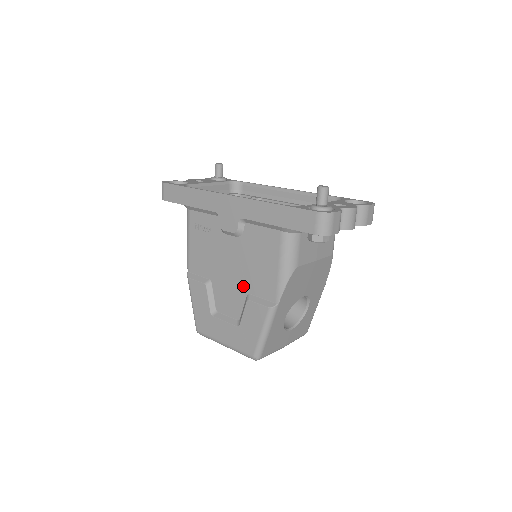
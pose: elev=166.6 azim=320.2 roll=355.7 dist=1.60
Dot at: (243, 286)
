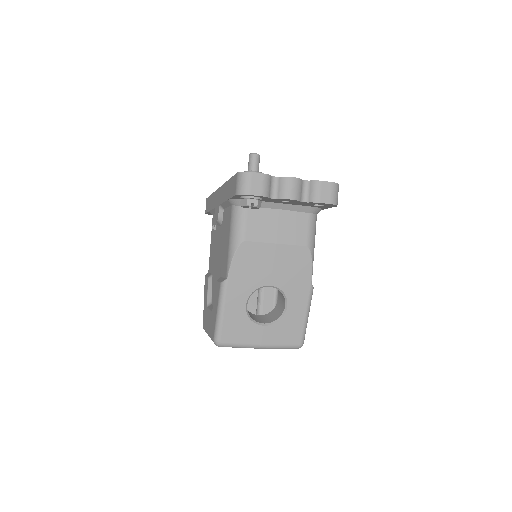
Dot at: (219, 271)
